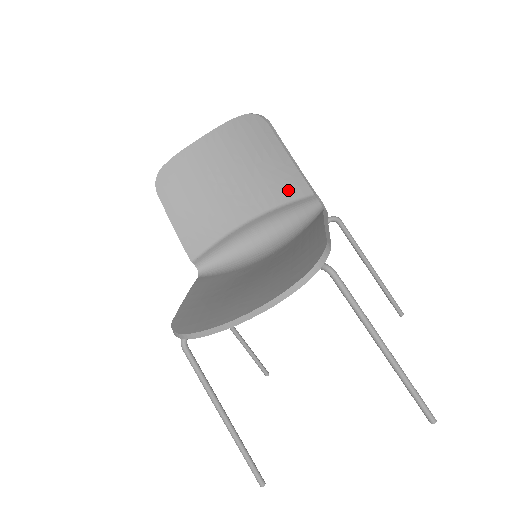
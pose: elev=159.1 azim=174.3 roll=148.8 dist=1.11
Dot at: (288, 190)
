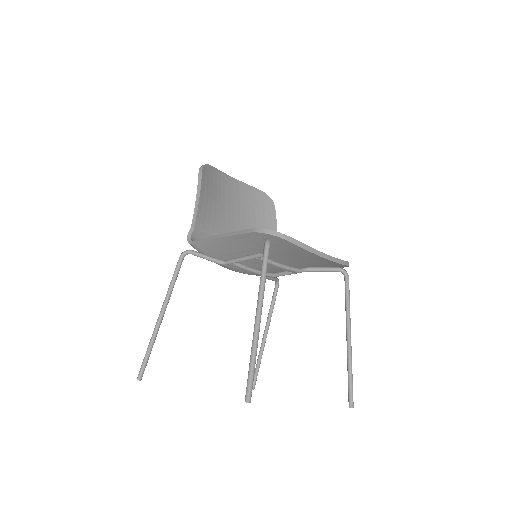
Dot at: occluded
